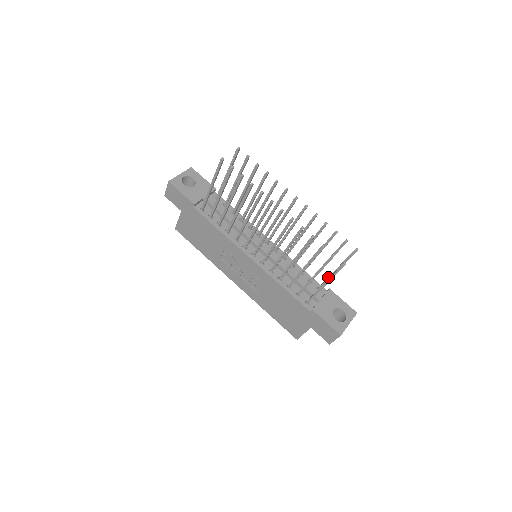
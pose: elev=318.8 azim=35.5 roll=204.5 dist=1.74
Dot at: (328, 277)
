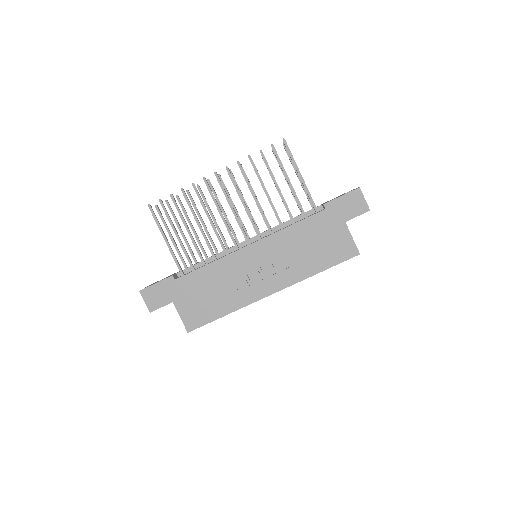
Dot at: (304, 191)
